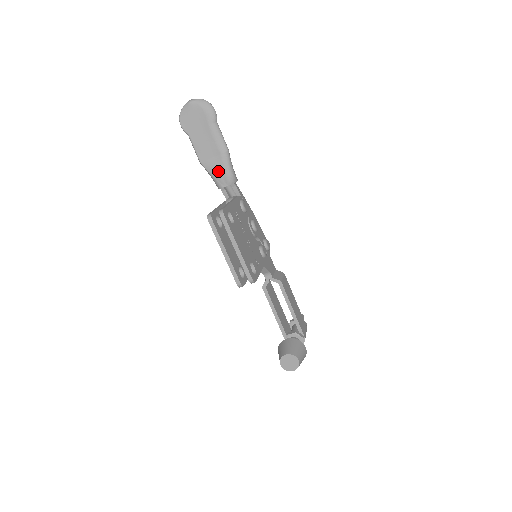
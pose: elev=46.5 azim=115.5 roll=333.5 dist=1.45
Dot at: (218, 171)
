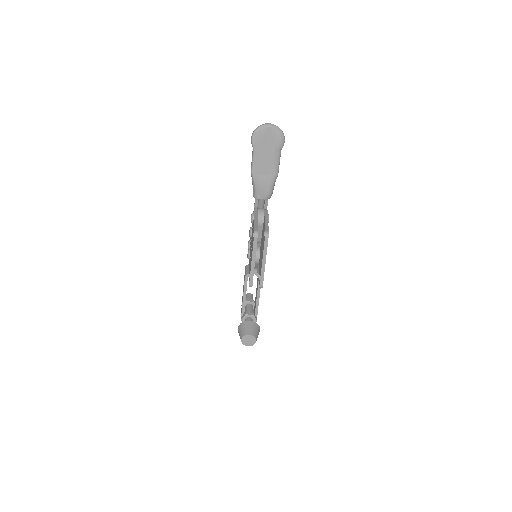
Dot at: (262, 186)
